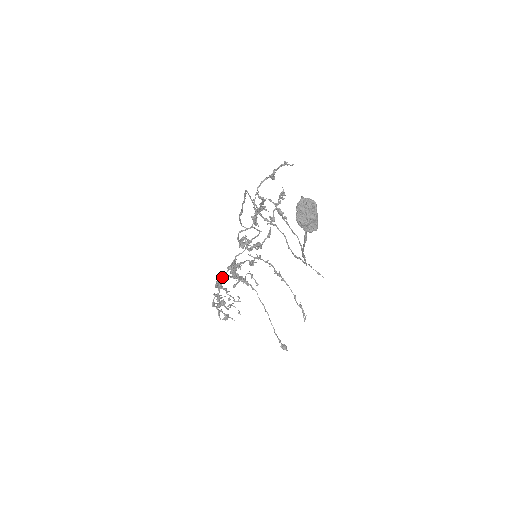
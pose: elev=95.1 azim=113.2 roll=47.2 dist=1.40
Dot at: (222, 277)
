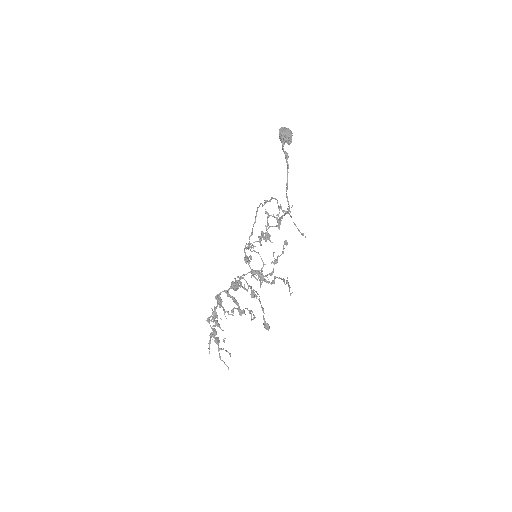
Dot at: (224, 290)
